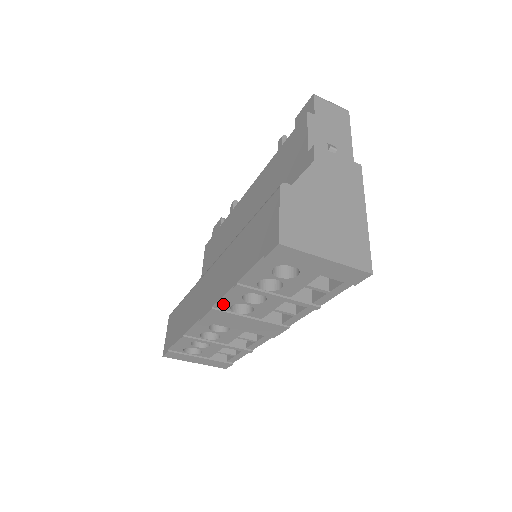
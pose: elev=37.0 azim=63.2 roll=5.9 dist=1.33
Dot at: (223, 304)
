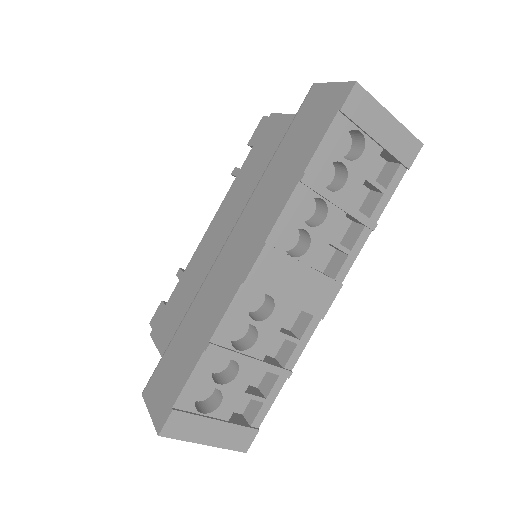
Dot at: (279, 233)
